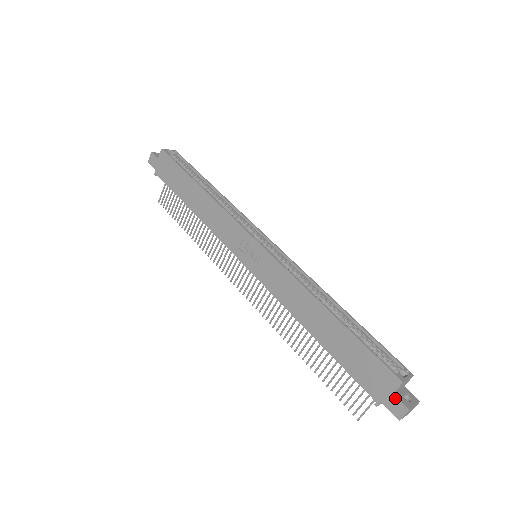
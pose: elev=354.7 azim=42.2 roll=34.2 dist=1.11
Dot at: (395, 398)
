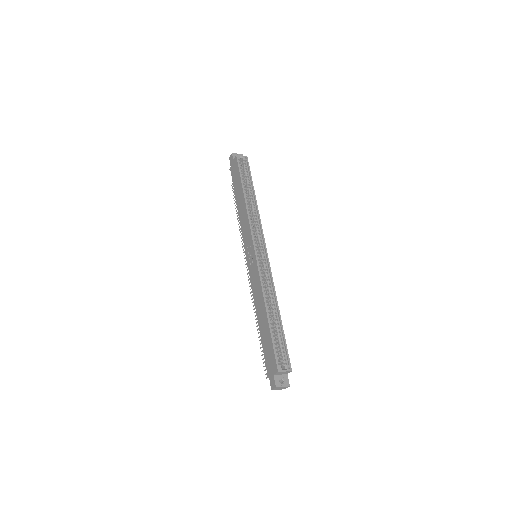
Dot at: (273, 378)
